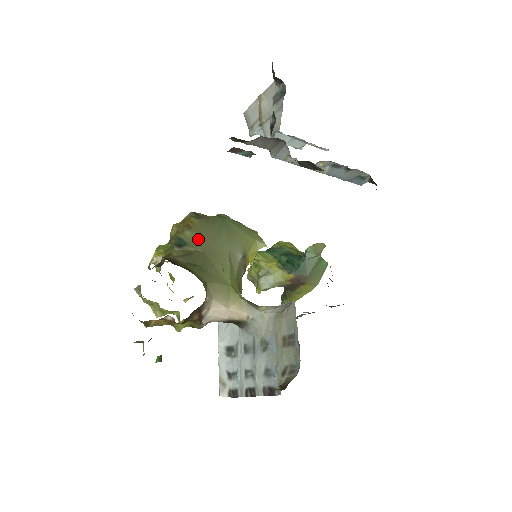
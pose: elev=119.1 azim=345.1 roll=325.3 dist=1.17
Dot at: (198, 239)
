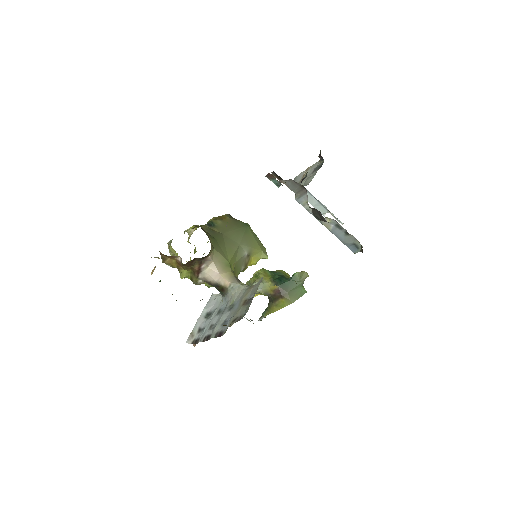
Dot at: (223, 227)
